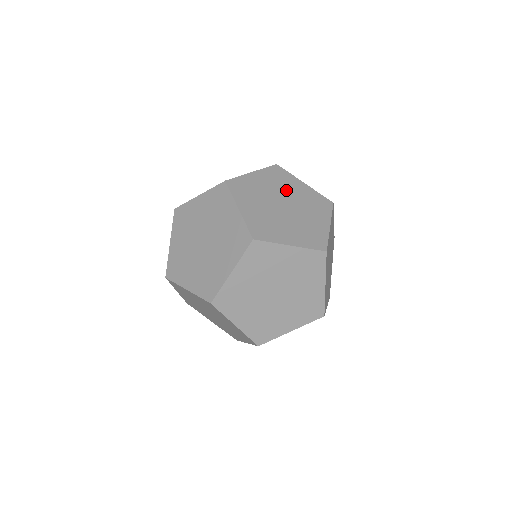
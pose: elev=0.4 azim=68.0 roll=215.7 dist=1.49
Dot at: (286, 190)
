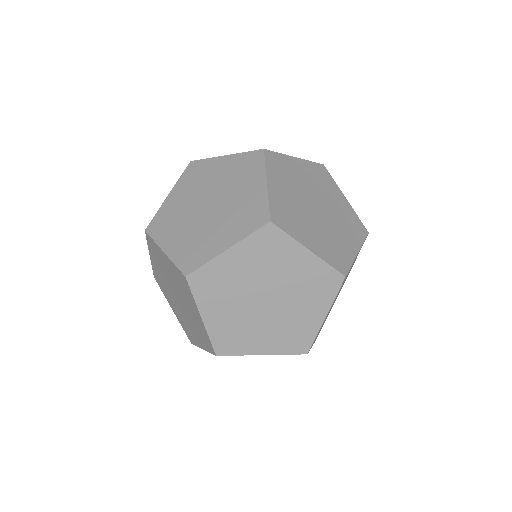
Dot at: (324, 193)
